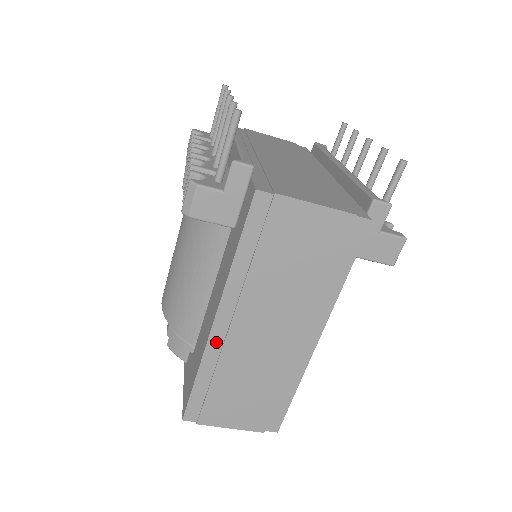
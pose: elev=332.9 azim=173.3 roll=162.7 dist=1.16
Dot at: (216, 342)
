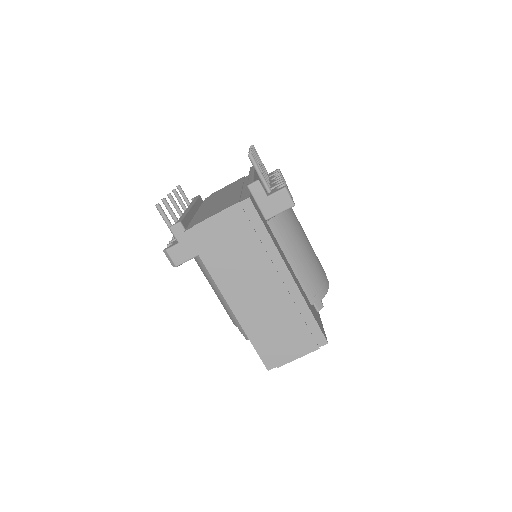
Dot at: (241, 316)
